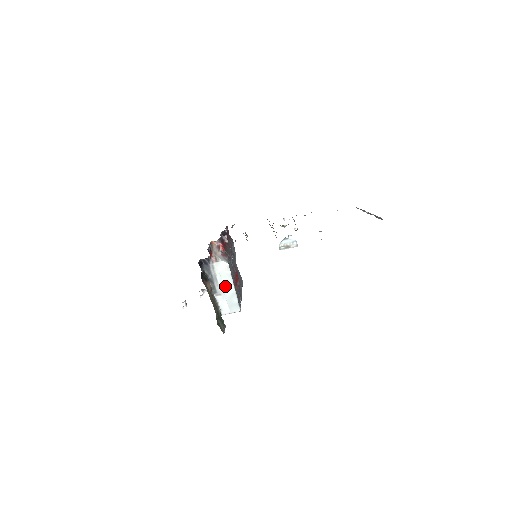
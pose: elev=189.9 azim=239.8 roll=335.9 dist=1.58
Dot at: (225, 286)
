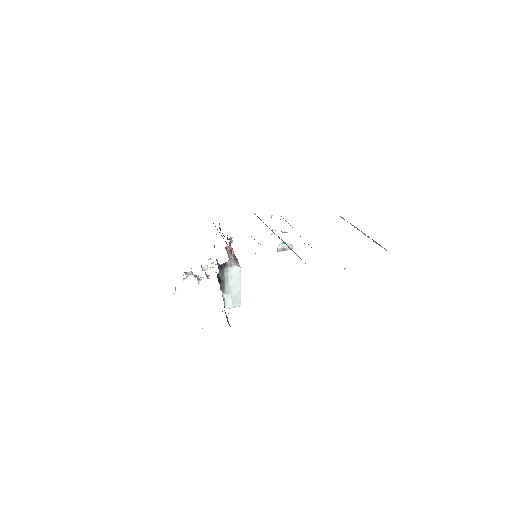
Dot at: (233, 286)
